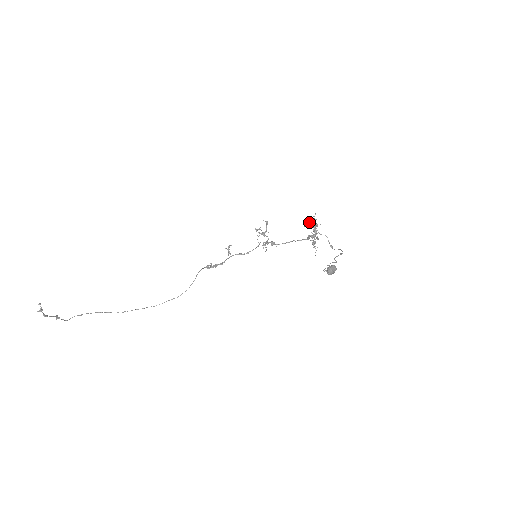
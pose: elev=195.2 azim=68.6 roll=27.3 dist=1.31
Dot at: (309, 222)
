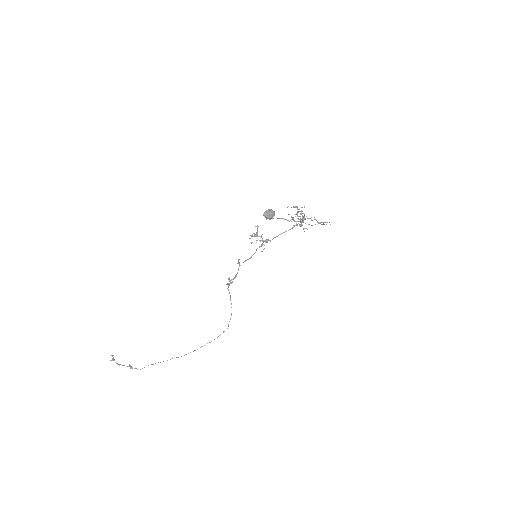
Dot at: occluded
